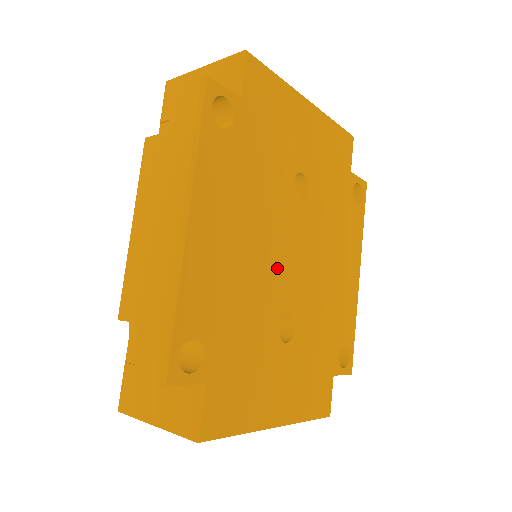
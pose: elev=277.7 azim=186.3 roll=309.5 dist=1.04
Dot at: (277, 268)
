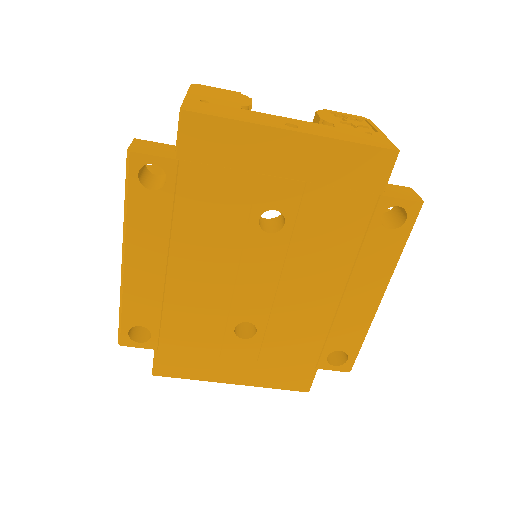
Dot at: (233, 288)
